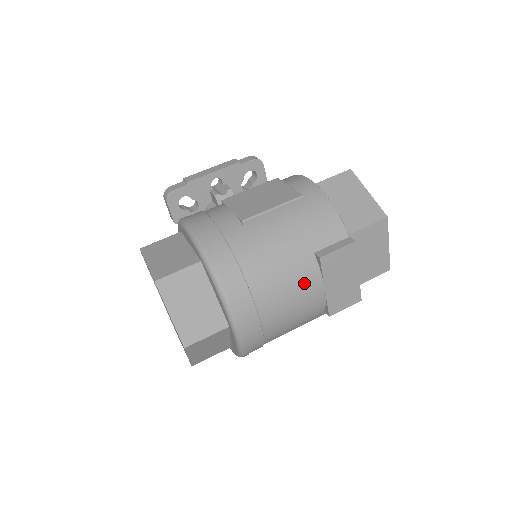
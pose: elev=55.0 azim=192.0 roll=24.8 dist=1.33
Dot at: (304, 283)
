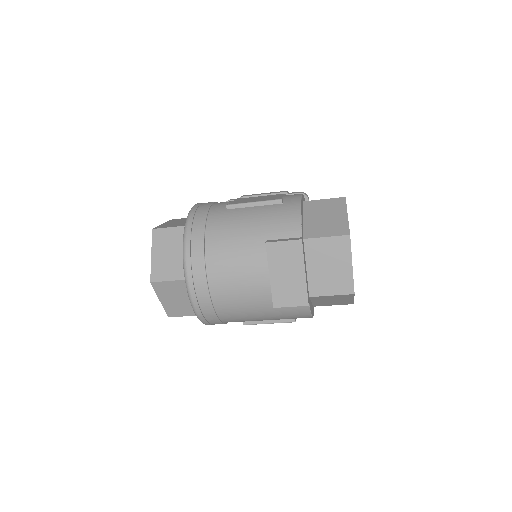
Dot at: (251, 263)
